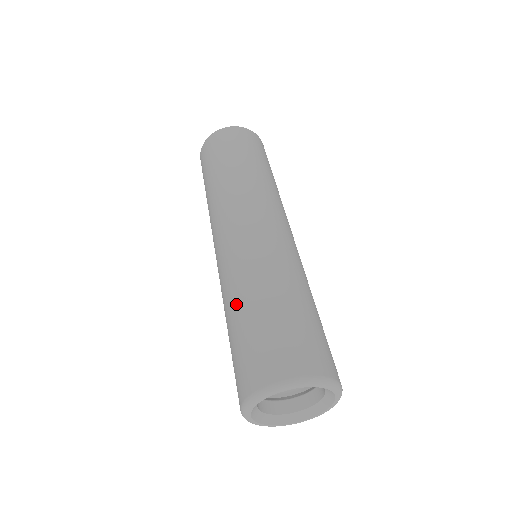
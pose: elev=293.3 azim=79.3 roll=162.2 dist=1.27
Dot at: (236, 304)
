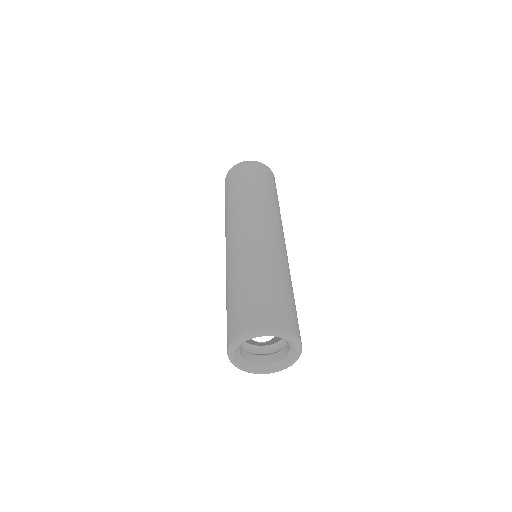
Dot at: (235, 281)
